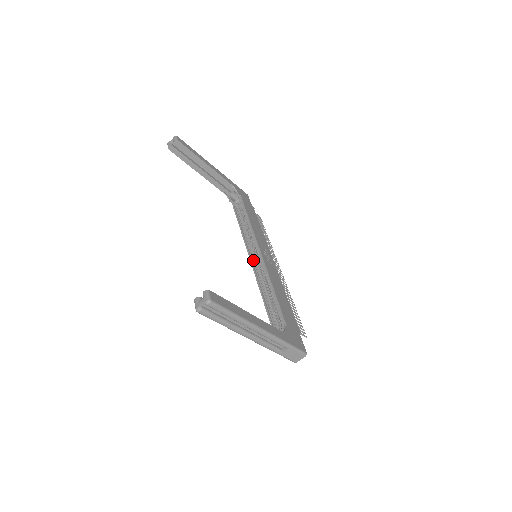
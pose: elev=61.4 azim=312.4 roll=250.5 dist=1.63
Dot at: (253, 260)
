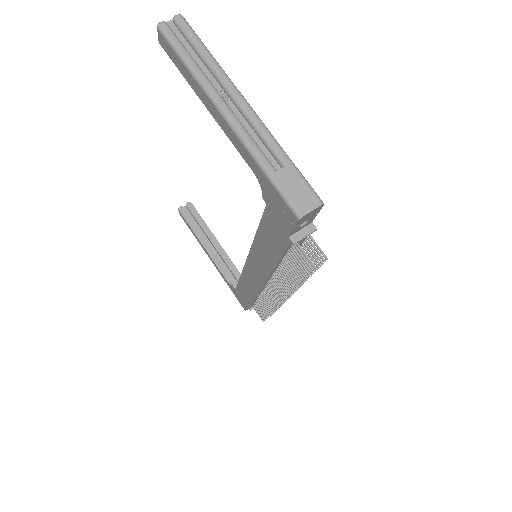
Dot at: occluded
